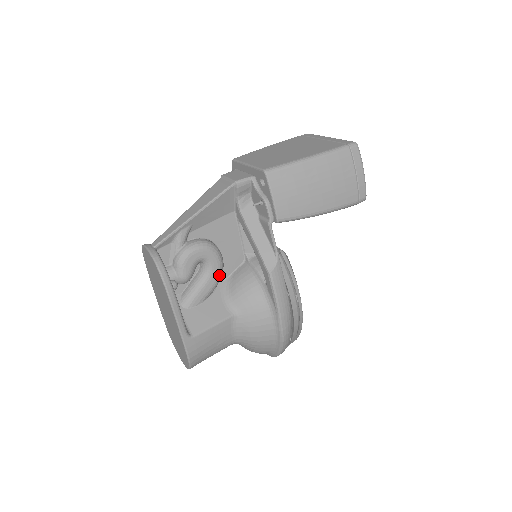
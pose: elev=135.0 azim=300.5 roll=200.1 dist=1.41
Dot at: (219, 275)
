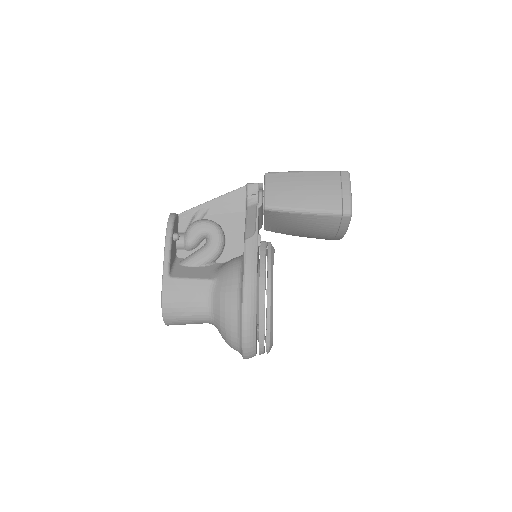
Dot at: (216, 250)
